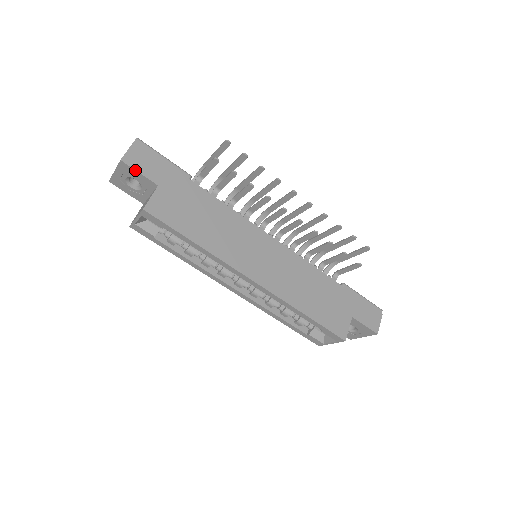
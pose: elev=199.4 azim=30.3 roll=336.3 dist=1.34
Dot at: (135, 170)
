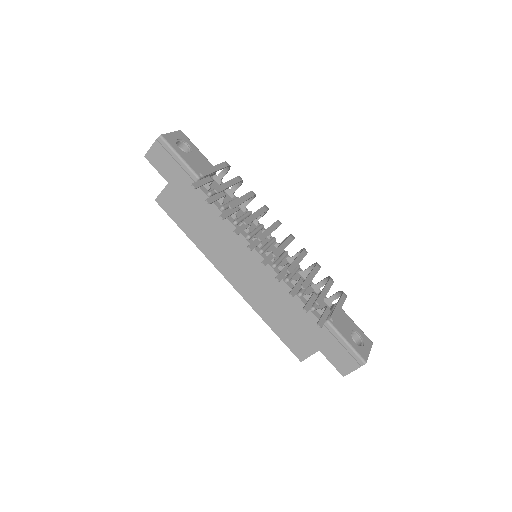
Dot at: (153, 166)
